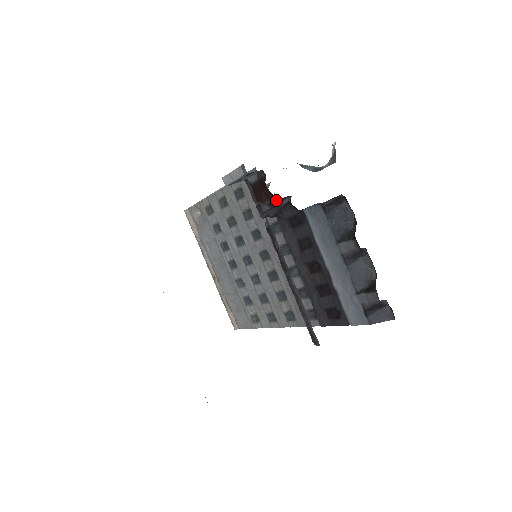
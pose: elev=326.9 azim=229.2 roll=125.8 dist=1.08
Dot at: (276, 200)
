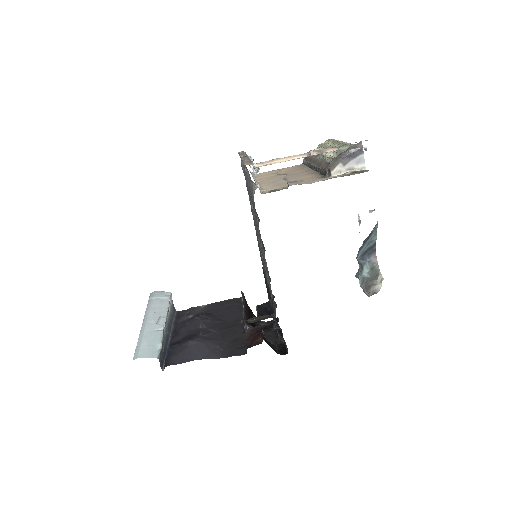
Dot at: occluded
